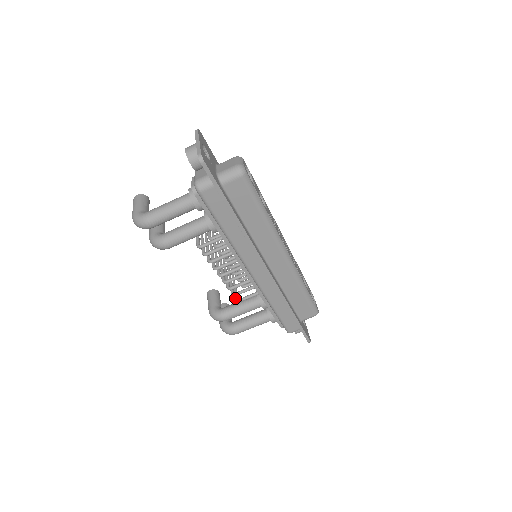
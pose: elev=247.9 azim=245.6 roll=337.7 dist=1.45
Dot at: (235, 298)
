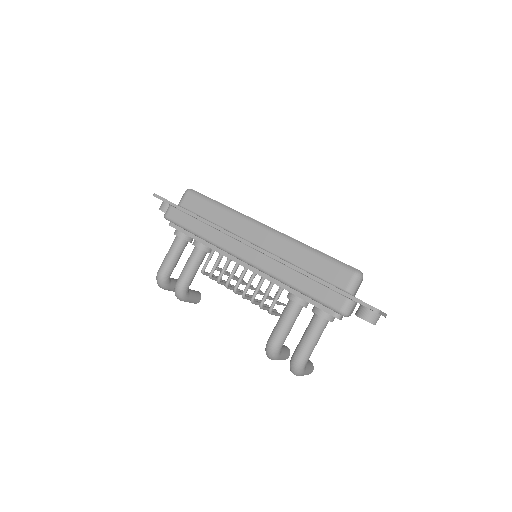
Dot at: (268, 312)
